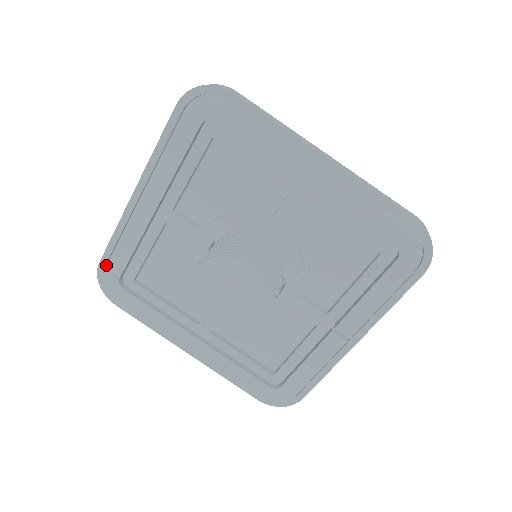
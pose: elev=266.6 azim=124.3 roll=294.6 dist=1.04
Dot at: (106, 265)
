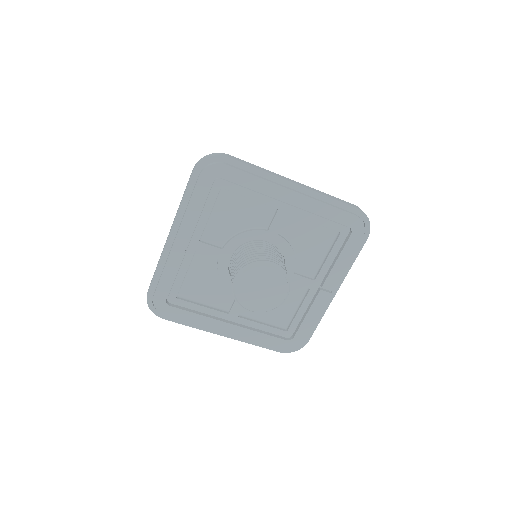
Dot at: (154, 293)
